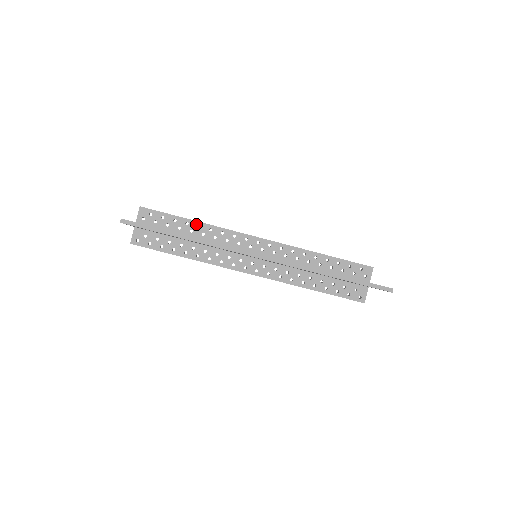
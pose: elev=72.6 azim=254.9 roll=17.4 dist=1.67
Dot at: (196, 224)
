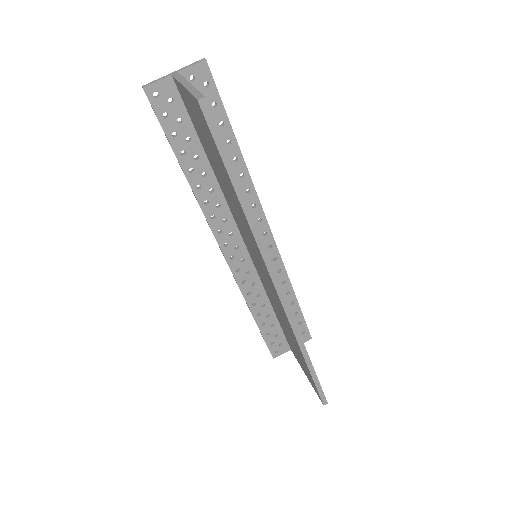
Dot at: (237, 153)
